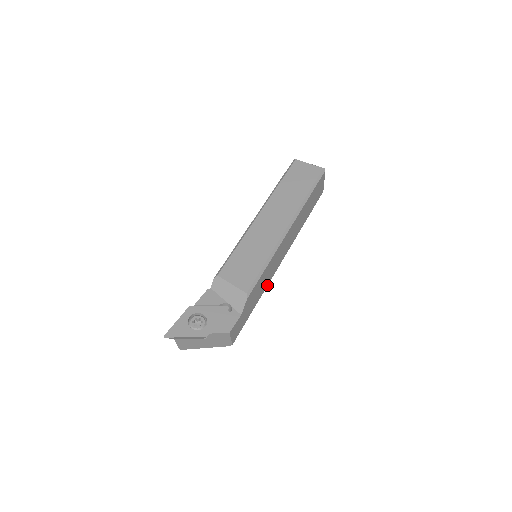
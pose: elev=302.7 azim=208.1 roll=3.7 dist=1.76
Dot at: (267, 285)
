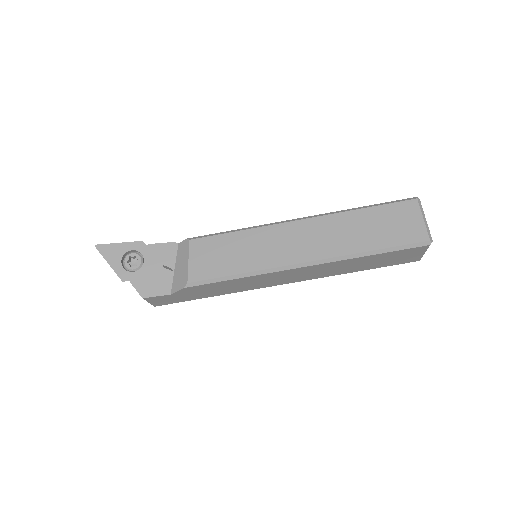
Dot at: (241, 291)
